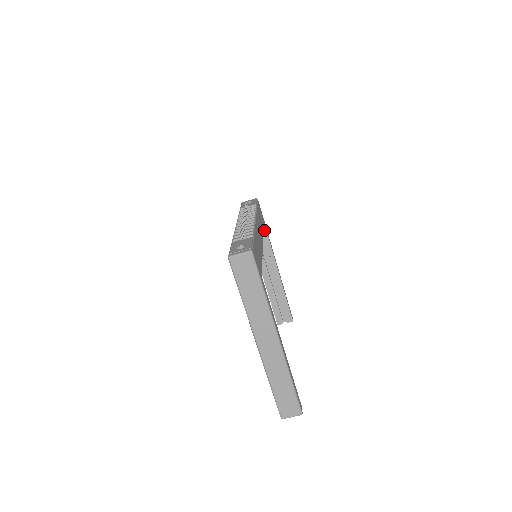
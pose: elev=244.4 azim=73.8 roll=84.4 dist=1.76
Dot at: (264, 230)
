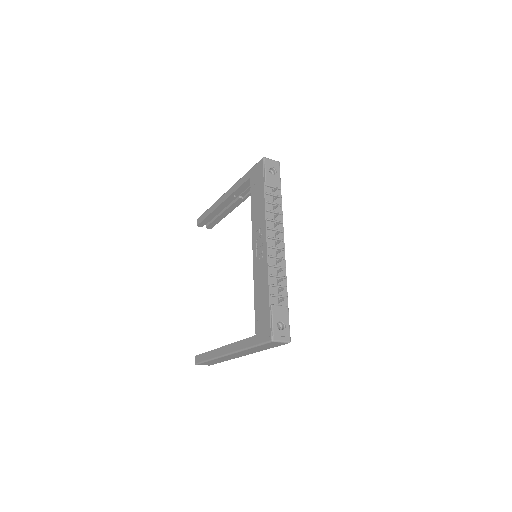
Dot at: occluded
